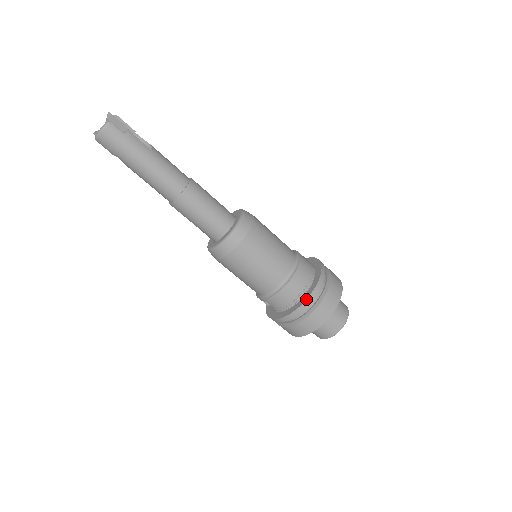
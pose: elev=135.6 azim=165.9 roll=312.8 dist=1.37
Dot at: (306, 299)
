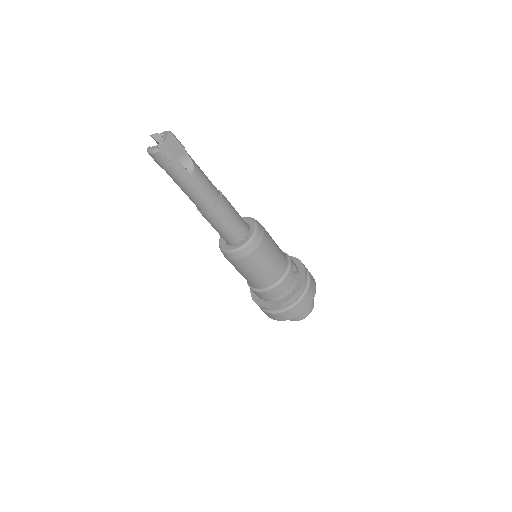
Dot at: (273, 307)
